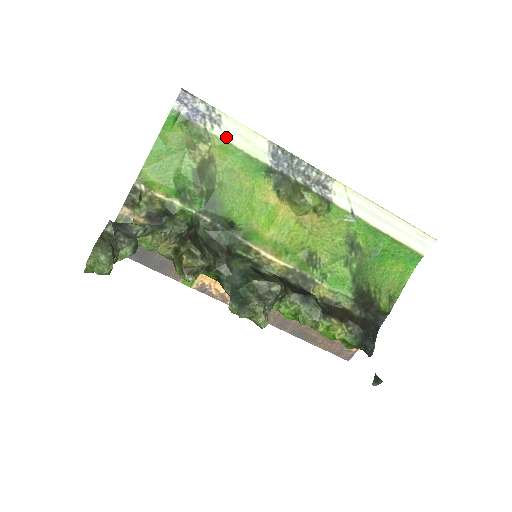
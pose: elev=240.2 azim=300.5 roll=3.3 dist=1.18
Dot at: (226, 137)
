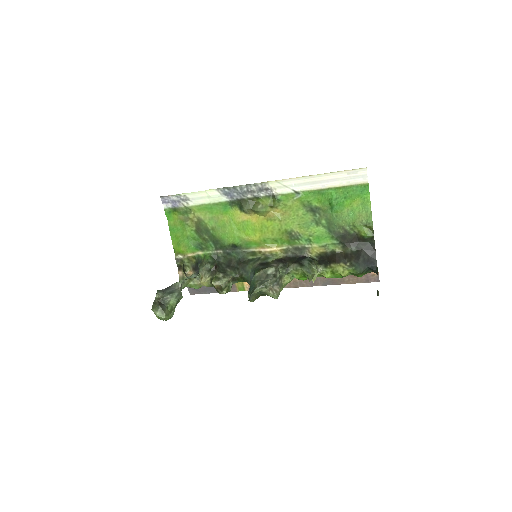
Dot at: (197, 203)
